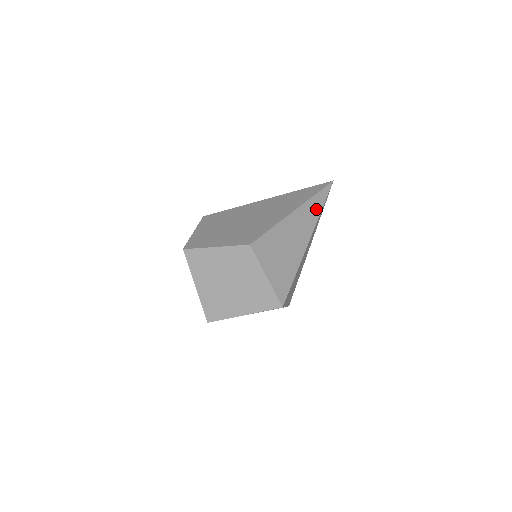
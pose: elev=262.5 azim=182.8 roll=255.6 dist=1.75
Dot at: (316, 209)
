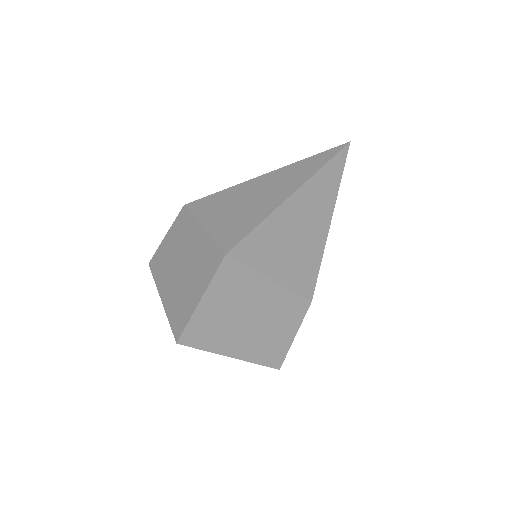
Dot at: (313, 166)
